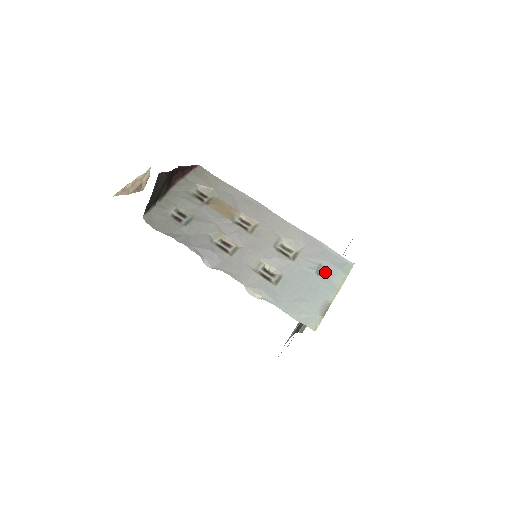
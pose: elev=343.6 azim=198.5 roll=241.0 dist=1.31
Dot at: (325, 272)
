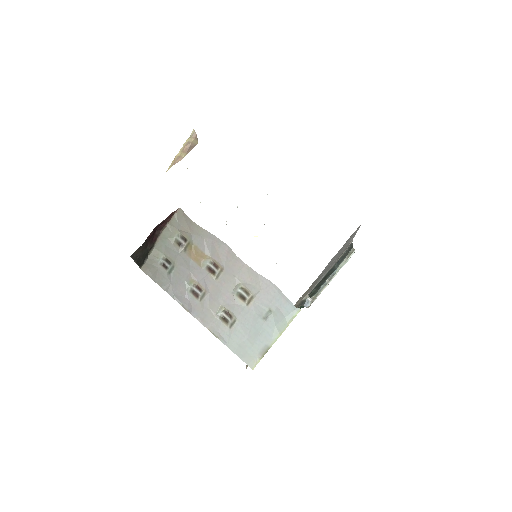
Dot at: (272, 317)
